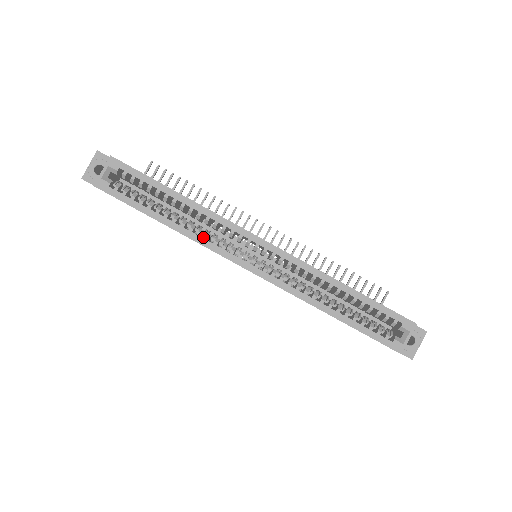
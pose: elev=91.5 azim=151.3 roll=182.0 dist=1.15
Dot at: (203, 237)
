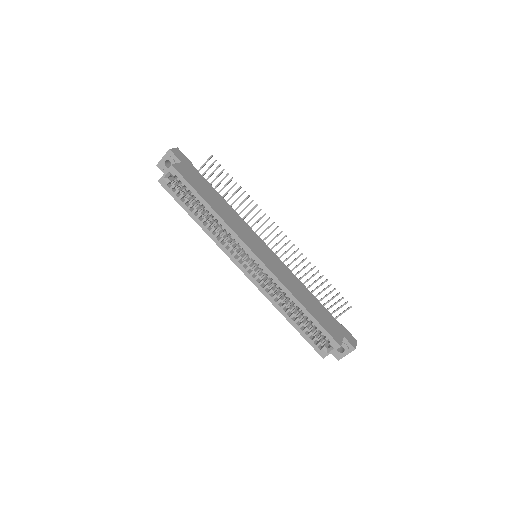
Dot at: (223, 233)
